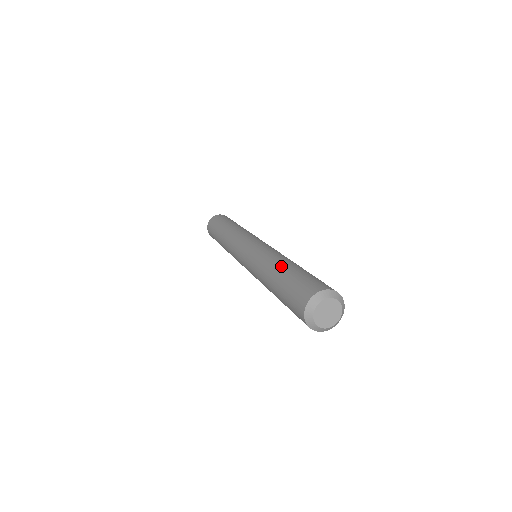
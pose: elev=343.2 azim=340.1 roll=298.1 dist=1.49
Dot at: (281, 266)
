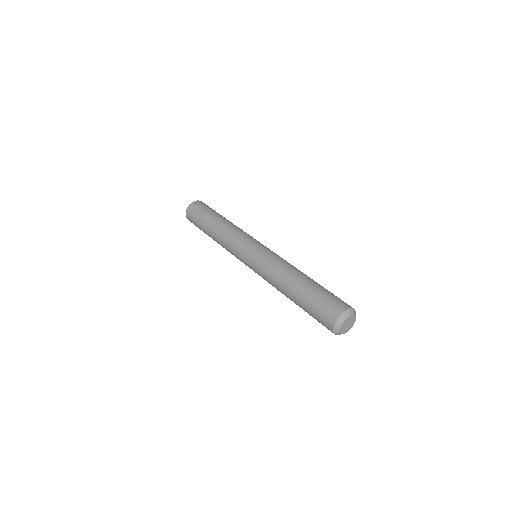
Dot at: (293, 287)
